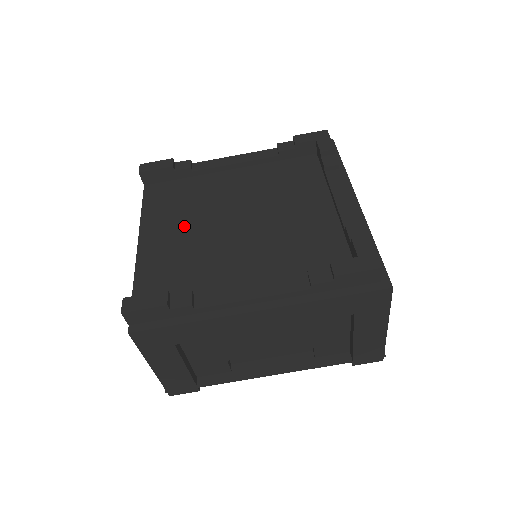
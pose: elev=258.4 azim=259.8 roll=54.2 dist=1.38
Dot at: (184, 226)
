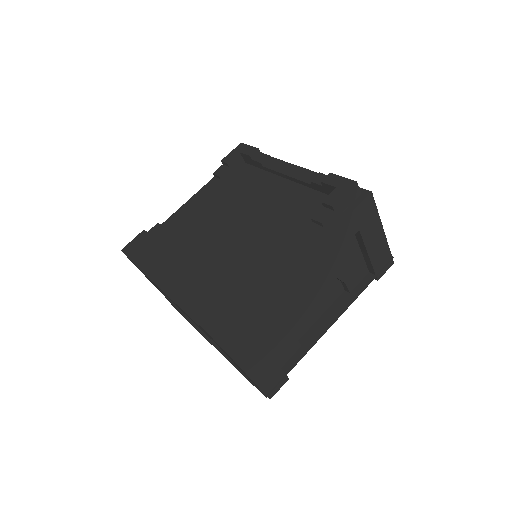
Dot at: (194, 263)
